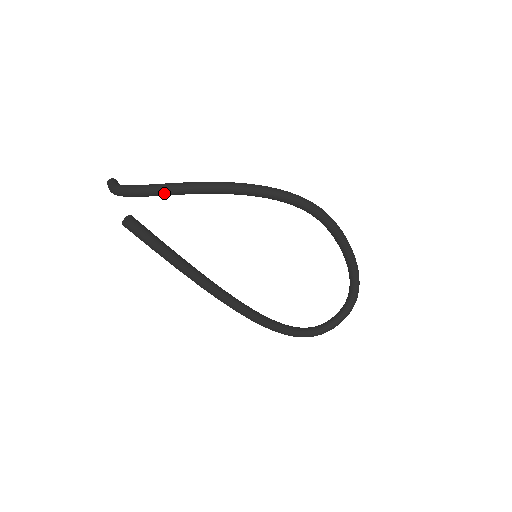
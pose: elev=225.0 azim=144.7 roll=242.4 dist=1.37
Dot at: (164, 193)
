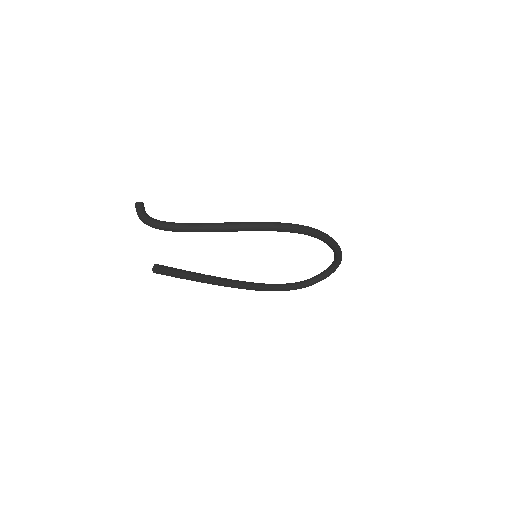
Dot at: occluded
